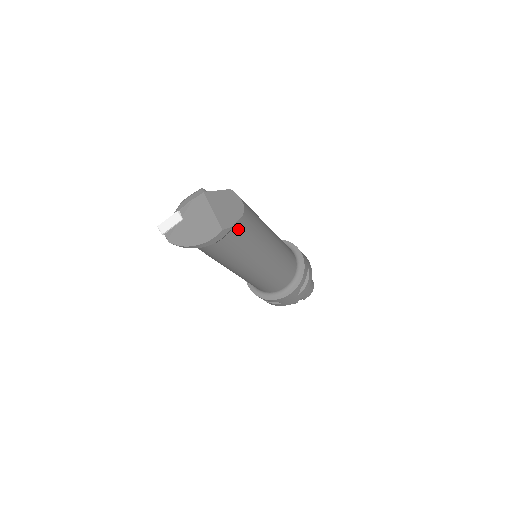
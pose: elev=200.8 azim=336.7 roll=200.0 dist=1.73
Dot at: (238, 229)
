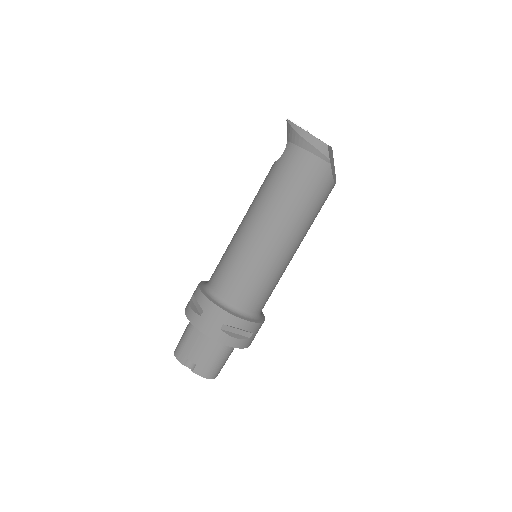
Dot at: (323, 171)
